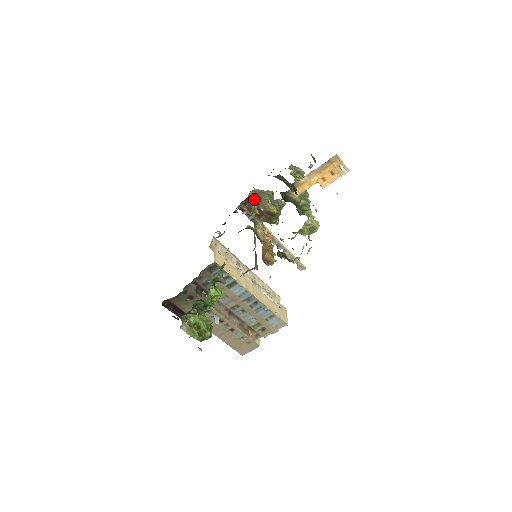
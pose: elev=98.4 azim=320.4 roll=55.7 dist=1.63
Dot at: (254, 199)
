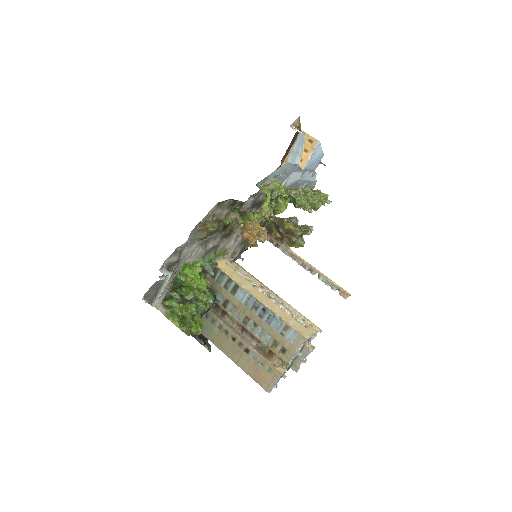
Dot at: occluded
